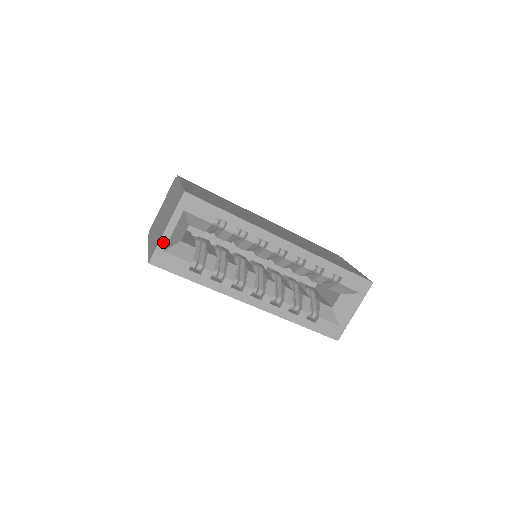
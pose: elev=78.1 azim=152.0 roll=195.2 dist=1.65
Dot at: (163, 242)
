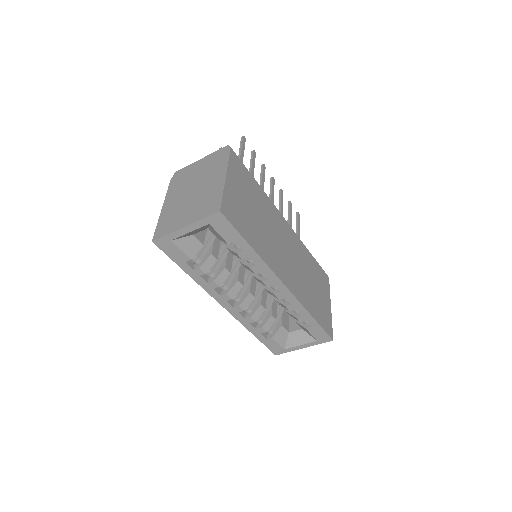
Dot at: (175, 234)
